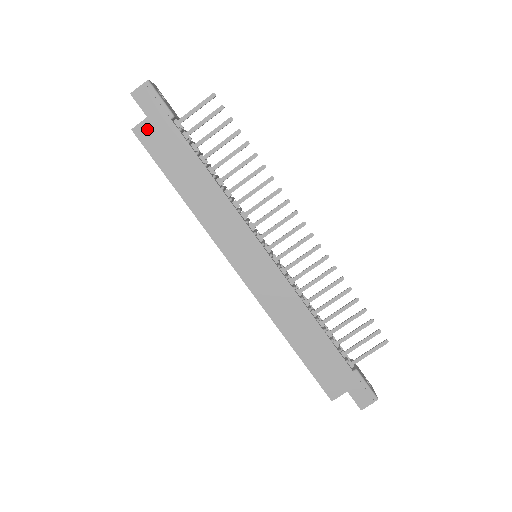
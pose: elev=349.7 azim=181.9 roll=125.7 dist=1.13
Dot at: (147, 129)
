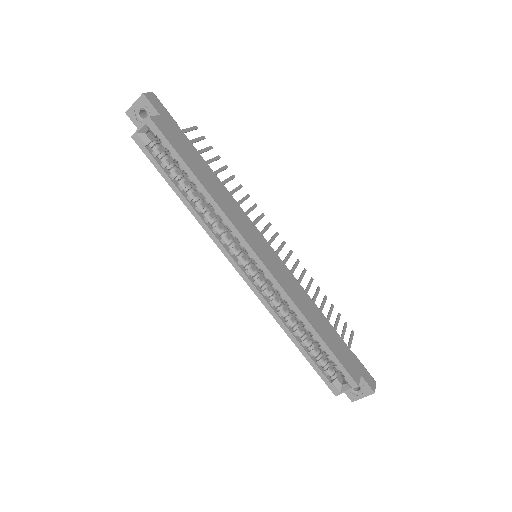
Dot at: (162, 123)
